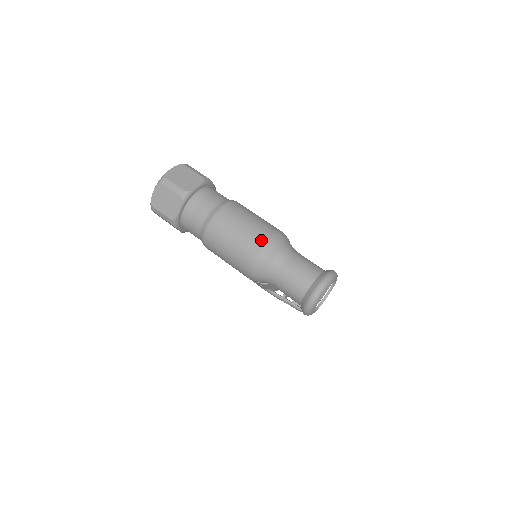
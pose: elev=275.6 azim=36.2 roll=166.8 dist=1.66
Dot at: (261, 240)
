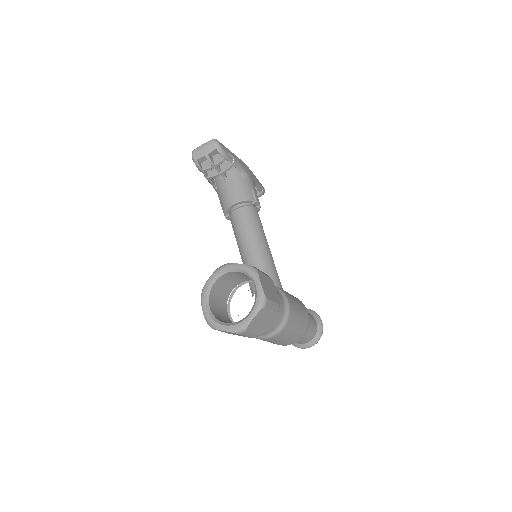
Dot at: (296, 341)
